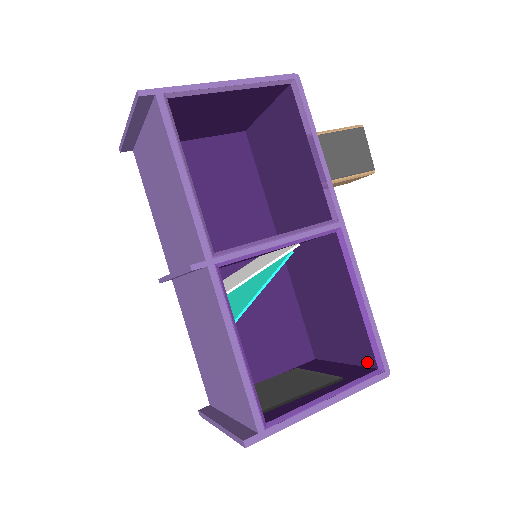
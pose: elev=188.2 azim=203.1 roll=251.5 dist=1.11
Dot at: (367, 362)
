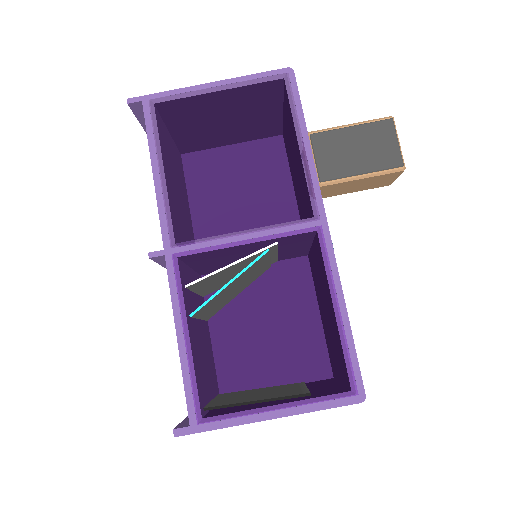
Dot at: (347, 382)
